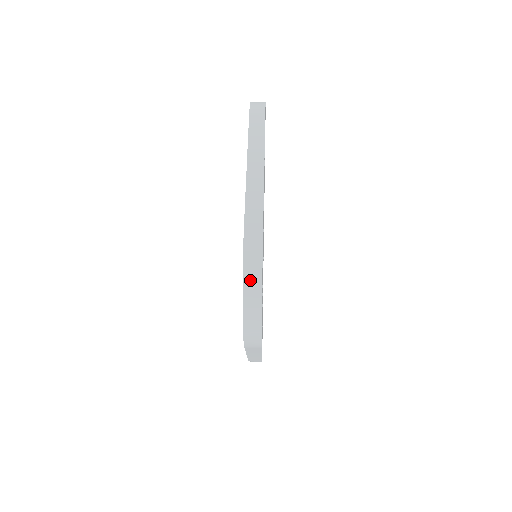
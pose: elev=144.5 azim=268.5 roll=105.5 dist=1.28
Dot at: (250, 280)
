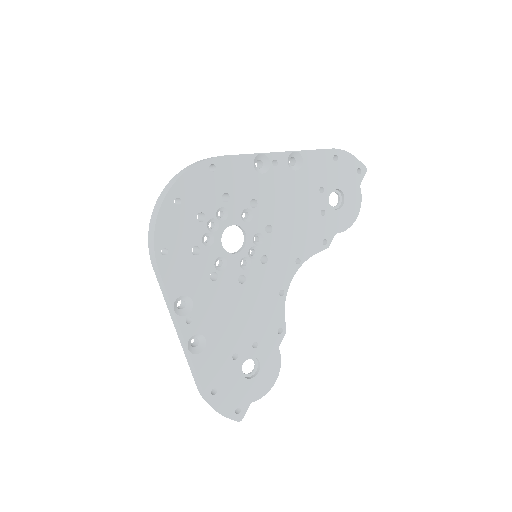
Dot at: (176, 177)
